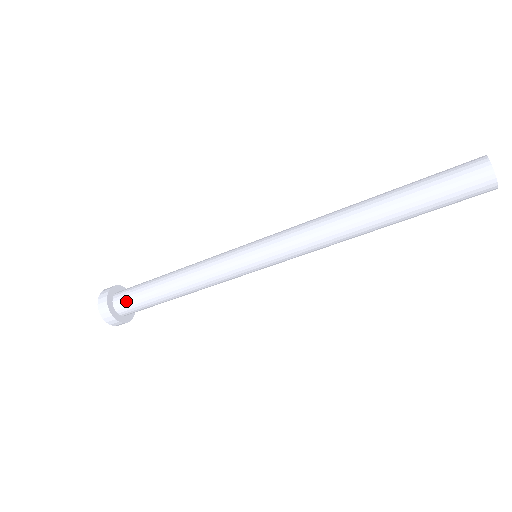
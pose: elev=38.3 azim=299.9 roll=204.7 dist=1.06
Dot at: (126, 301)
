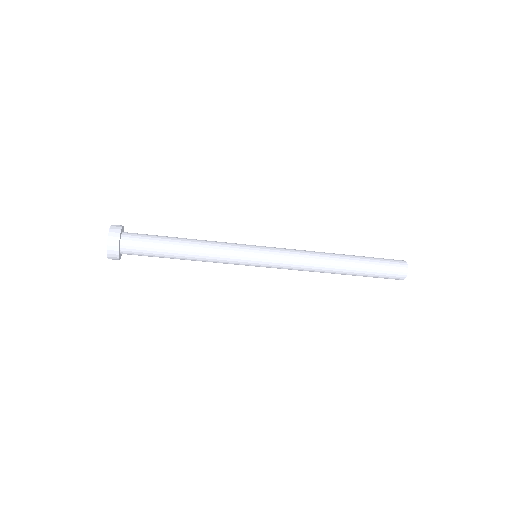
Dot at: (135, 252)
